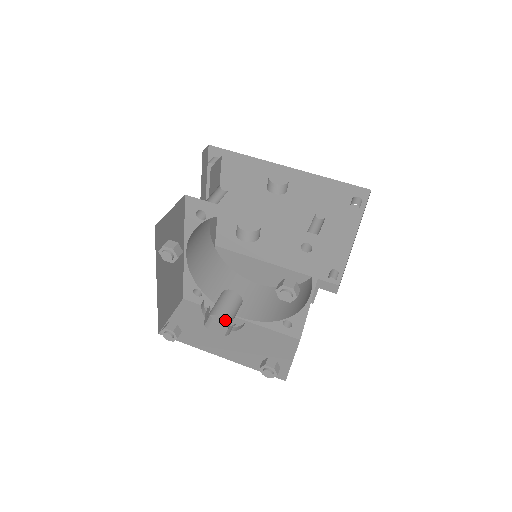
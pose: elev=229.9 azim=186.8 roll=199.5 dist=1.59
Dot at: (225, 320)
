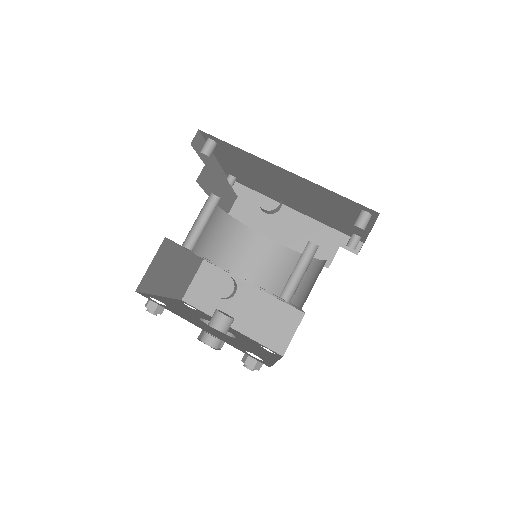
Dot at: (213, 347)
